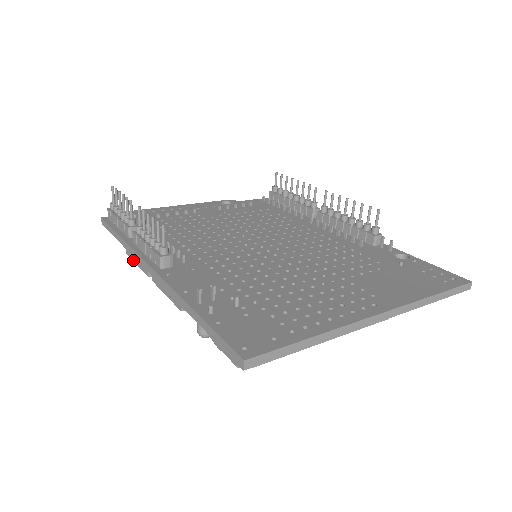
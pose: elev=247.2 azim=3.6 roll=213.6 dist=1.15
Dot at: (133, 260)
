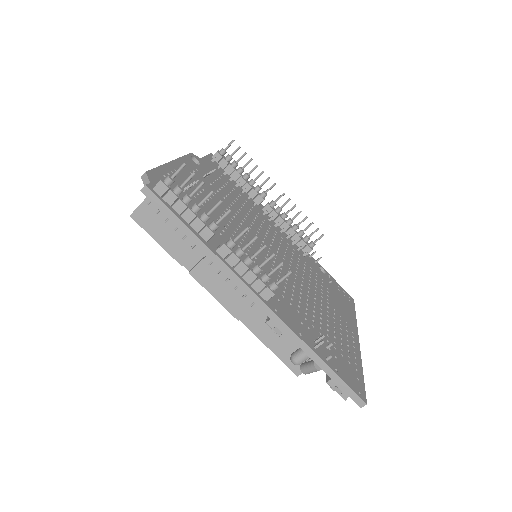
Dot at: (149, 233)
